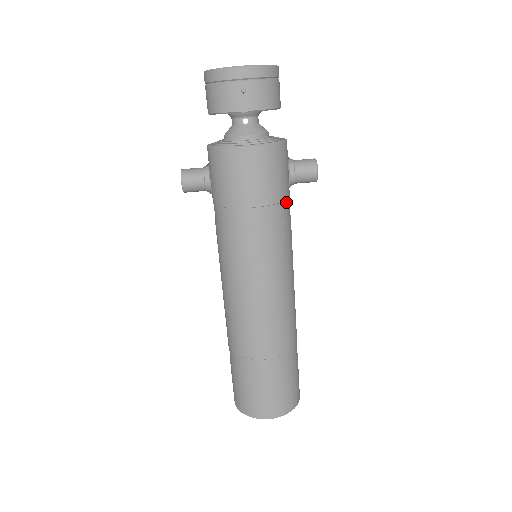
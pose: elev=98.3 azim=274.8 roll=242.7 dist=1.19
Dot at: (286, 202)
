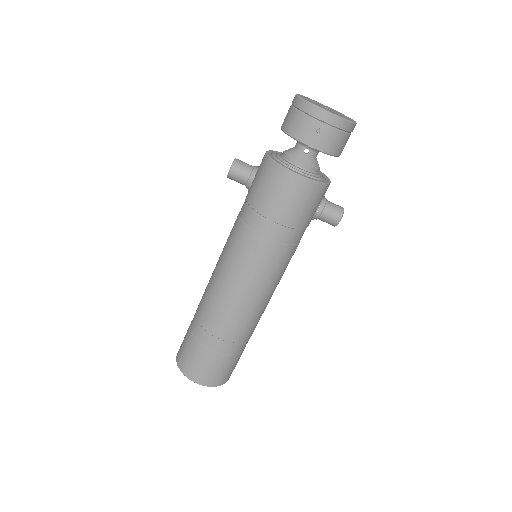
Dot at: (303, 230)
